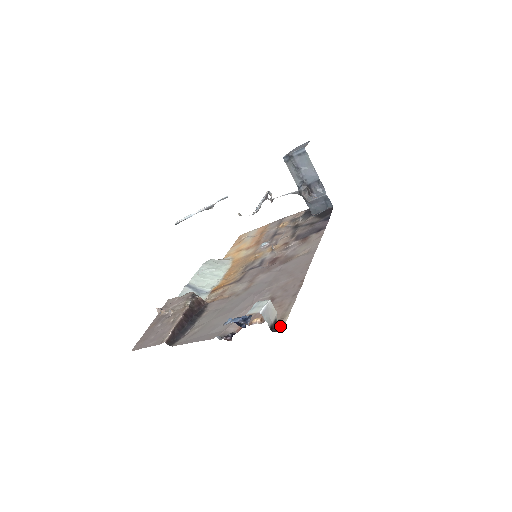
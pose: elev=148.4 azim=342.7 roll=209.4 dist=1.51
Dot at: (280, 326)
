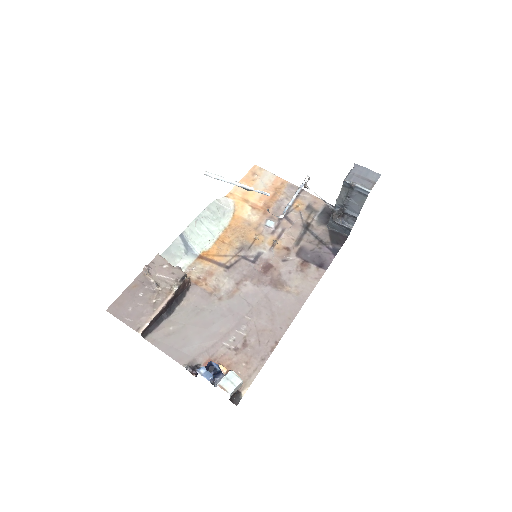
Dot at: (237, 398)
